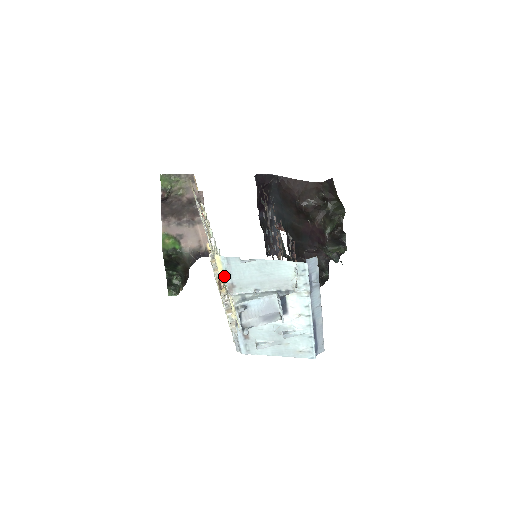
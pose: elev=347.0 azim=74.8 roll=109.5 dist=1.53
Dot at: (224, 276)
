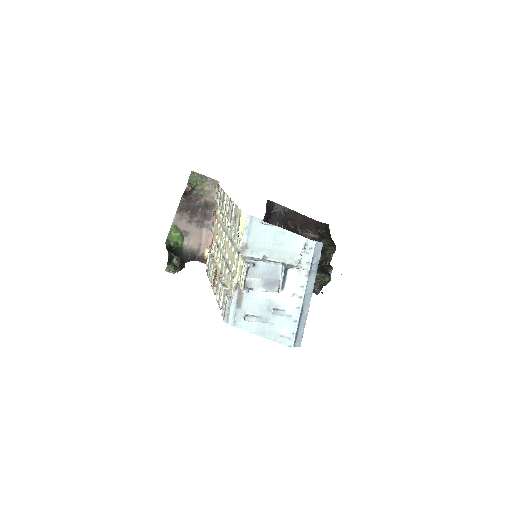
Dot at: (242, 235)
